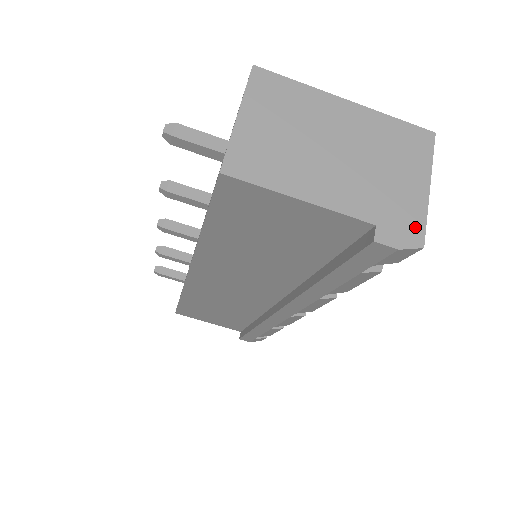
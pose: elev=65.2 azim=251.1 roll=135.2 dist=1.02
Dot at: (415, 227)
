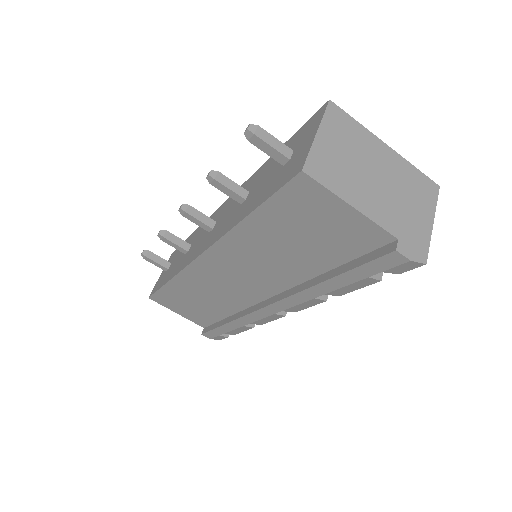
Dot at: (422, 248)
